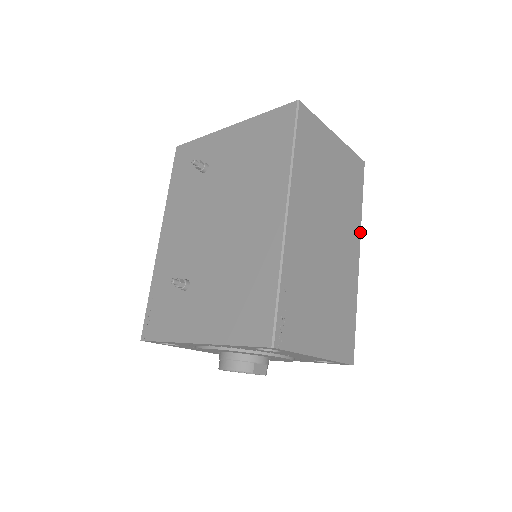
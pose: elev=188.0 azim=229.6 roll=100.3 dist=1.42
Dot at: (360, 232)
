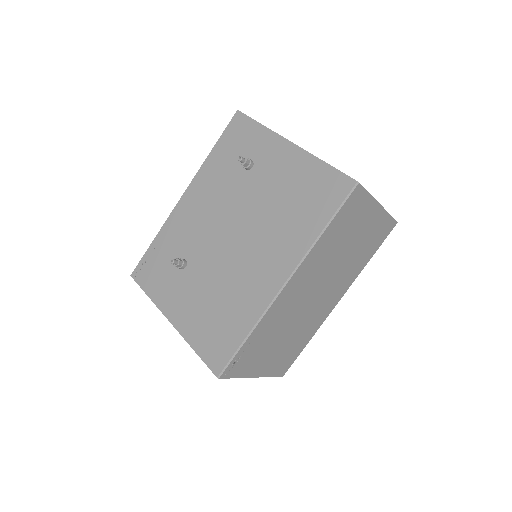
Dot at: occluded
